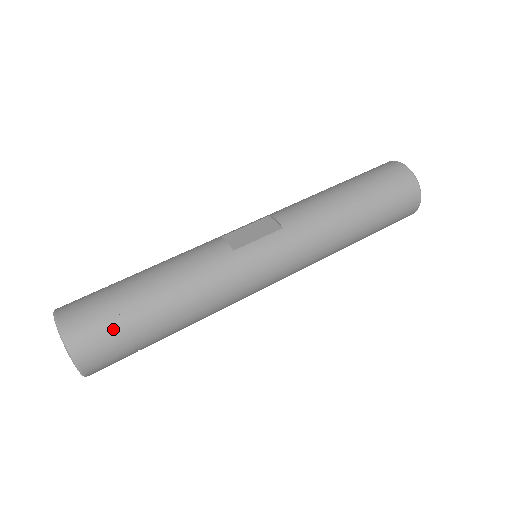
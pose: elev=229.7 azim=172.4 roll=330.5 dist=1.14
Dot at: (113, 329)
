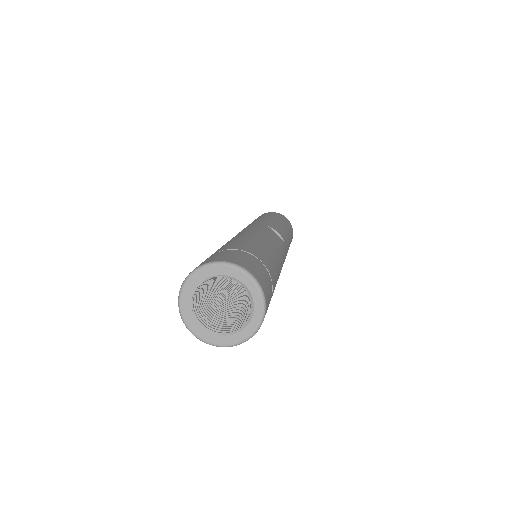
Dot at: occluded
